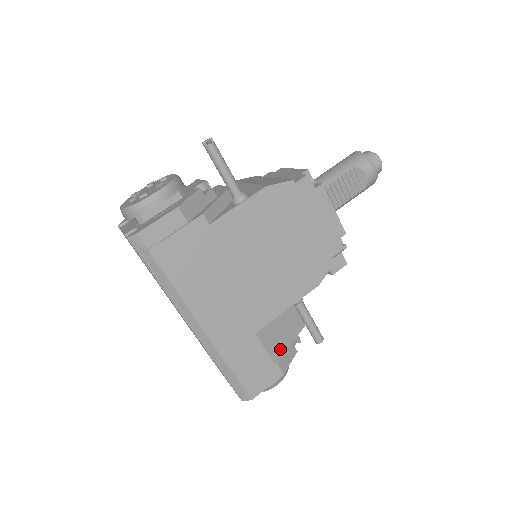
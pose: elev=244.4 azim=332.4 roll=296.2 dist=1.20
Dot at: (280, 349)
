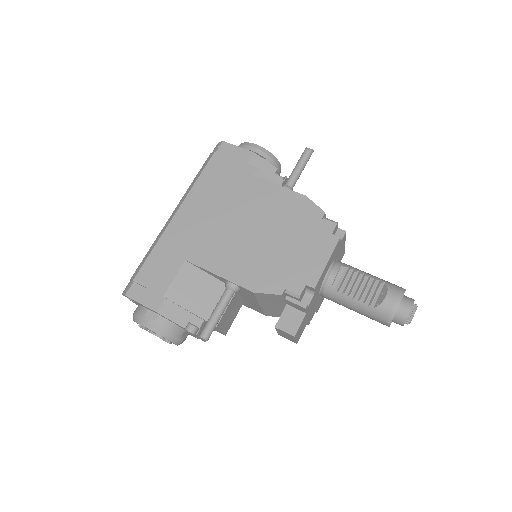
Dot at: (180, 298)
